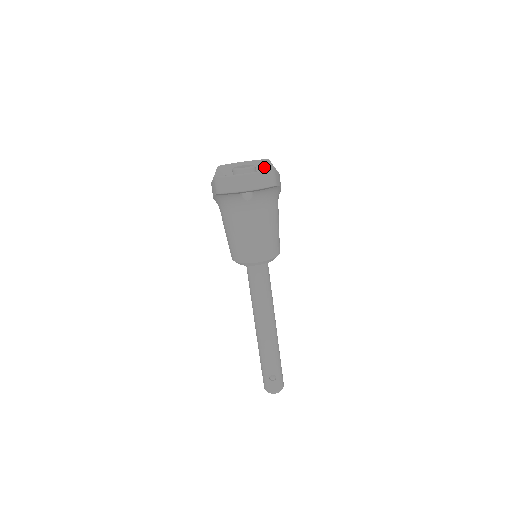
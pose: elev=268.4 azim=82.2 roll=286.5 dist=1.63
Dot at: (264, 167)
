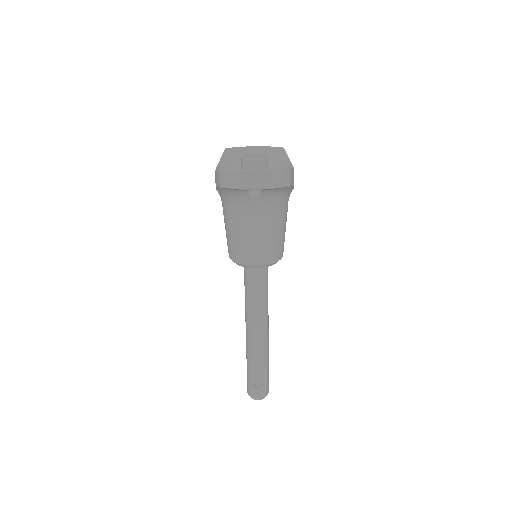
Dot at: (277, 156)
